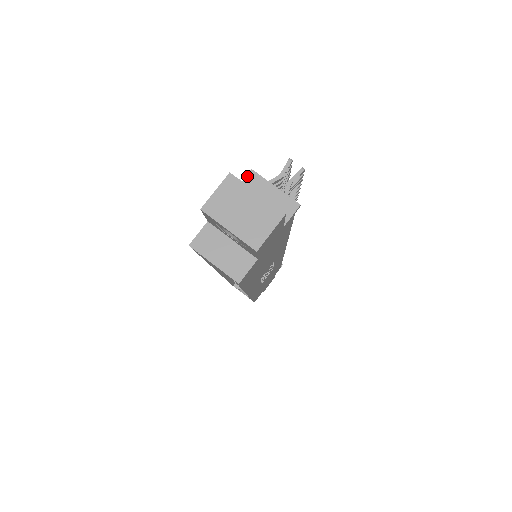
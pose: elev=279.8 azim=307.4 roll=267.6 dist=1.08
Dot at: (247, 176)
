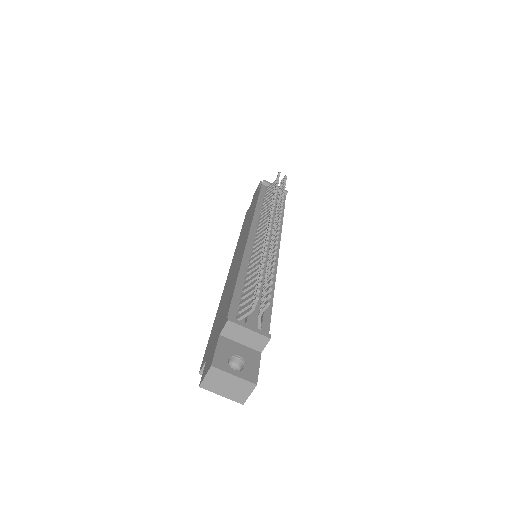
Dot at: (226, 325)
